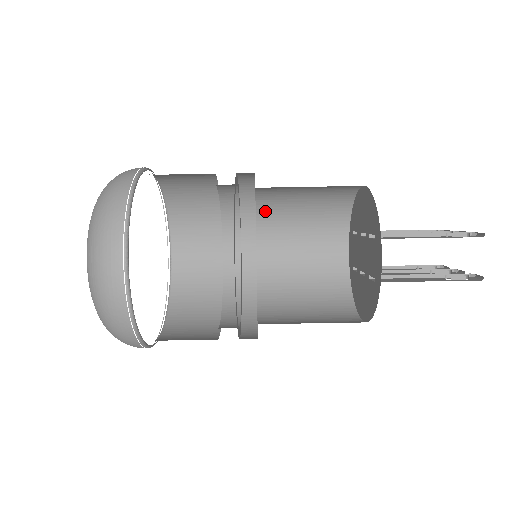
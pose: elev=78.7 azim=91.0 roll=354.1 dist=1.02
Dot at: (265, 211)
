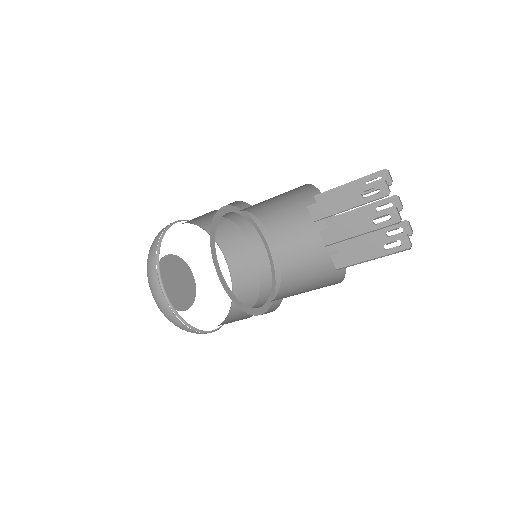
Dot at: occluded
